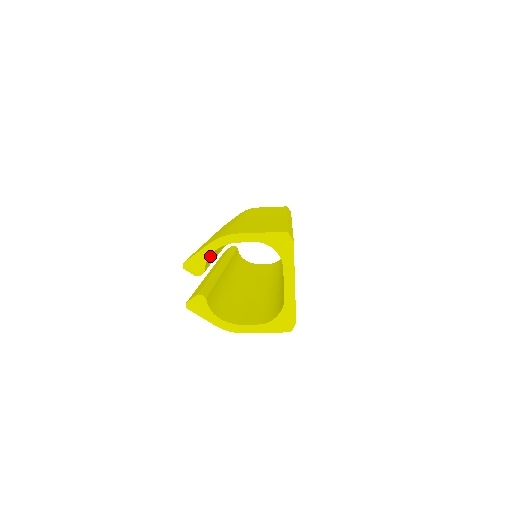
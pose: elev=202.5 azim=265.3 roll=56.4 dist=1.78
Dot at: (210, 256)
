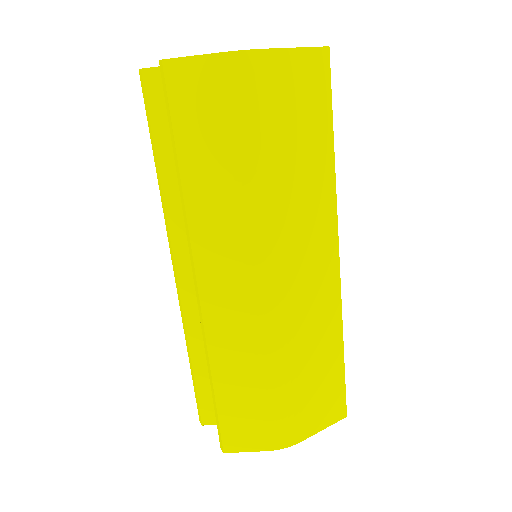
Dot at: occluded
